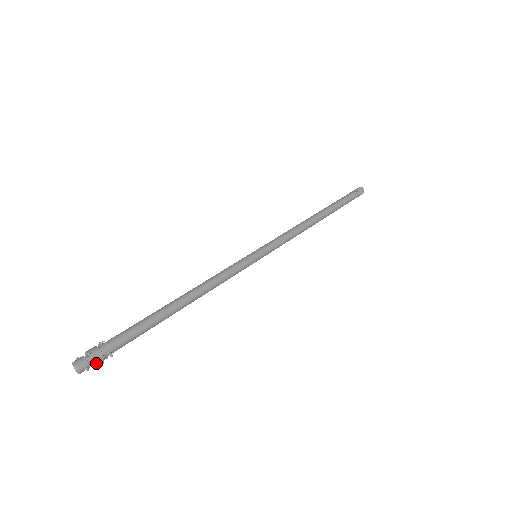
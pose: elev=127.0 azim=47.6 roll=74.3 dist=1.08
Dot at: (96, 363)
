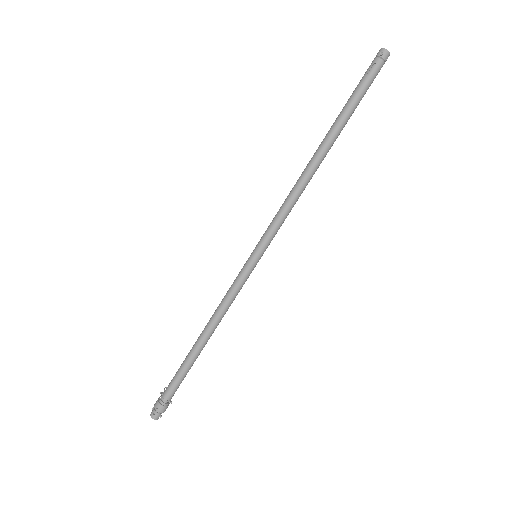
Dot at: occluded
